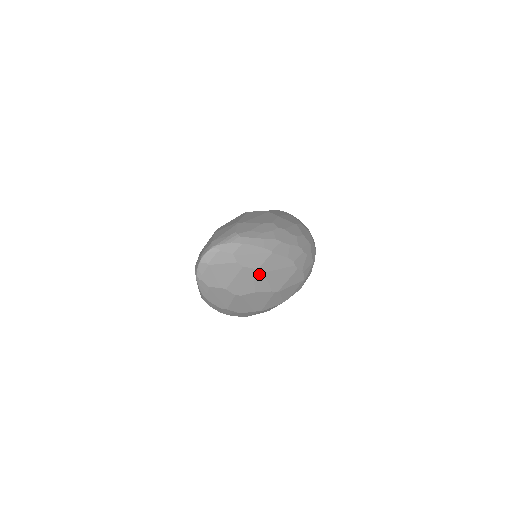
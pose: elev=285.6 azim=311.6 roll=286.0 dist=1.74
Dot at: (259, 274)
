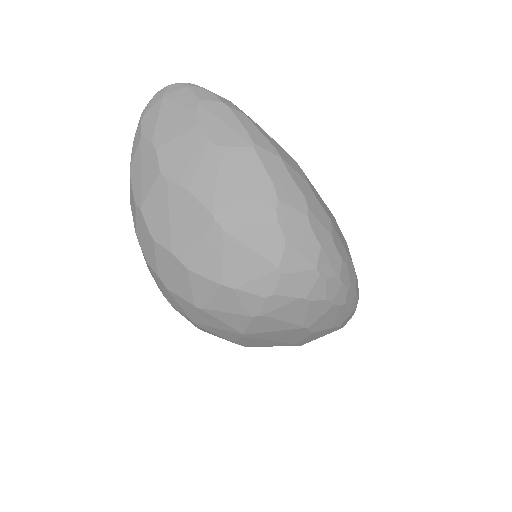
Dot at: (212, 159)
